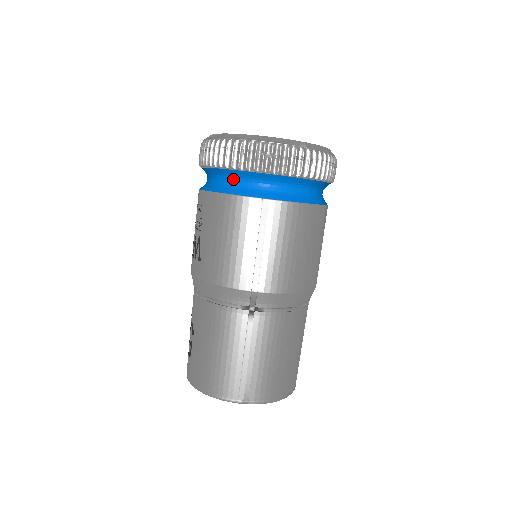
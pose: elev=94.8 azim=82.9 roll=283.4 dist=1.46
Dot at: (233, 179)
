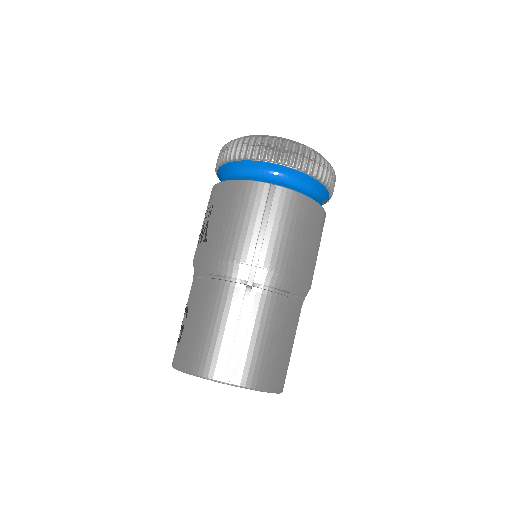
Dot at: (246, 170)
